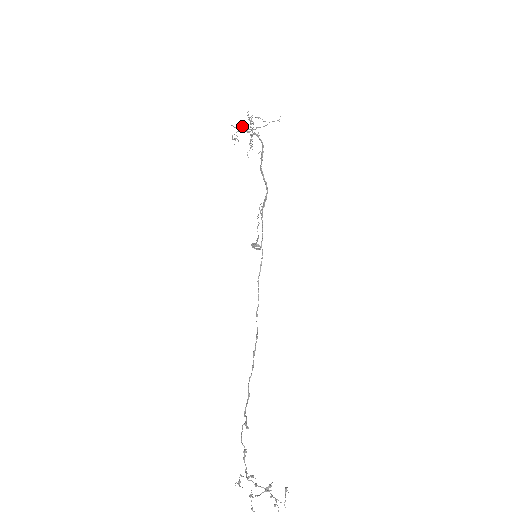
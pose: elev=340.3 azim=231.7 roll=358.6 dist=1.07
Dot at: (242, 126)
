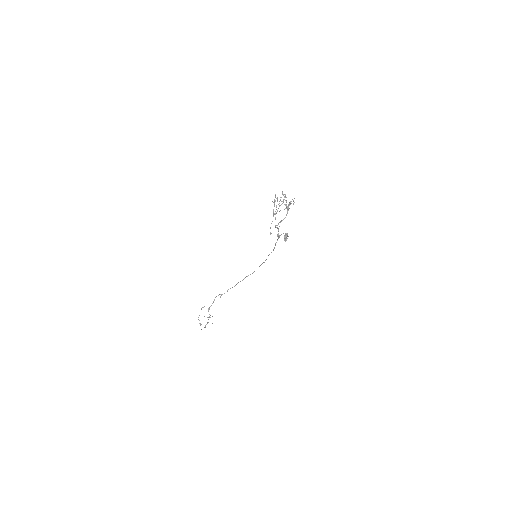
Dot at: occluded
